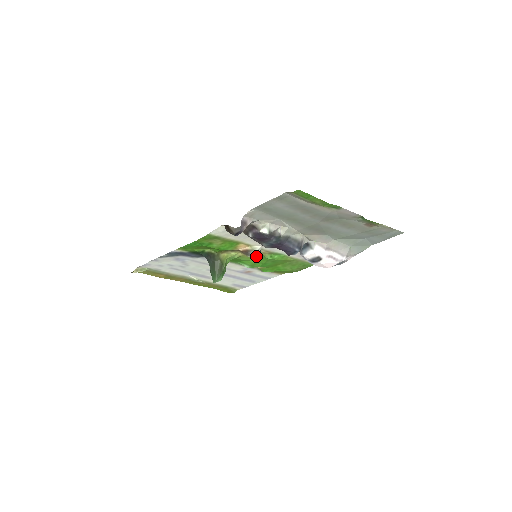
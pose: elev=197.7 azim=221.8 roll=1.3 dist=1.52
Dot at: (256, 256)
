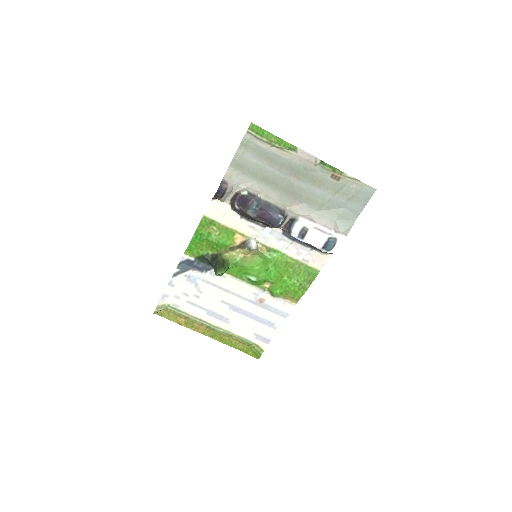
Dot at: (252, 246)
